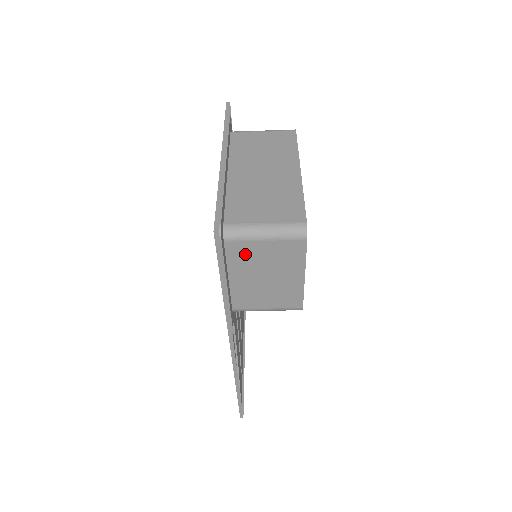
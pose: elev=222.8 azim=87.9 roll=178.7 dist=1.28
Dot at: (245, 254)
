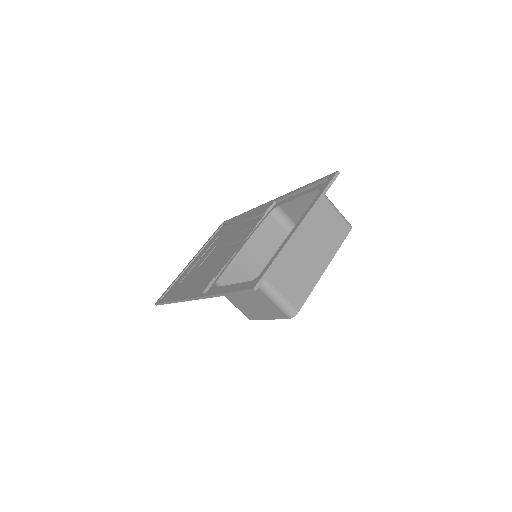
Dot at: occluded
